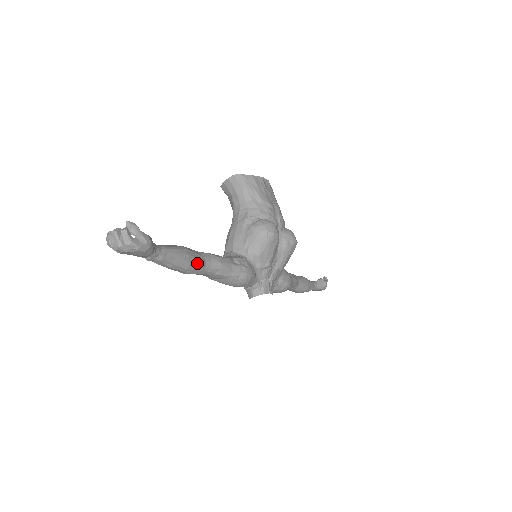
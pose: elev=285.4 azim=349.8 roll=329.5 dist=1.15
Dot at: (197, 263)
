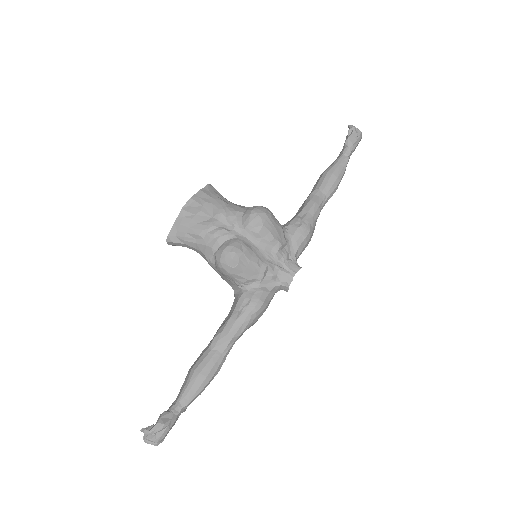
Dot at: (212, 365)
